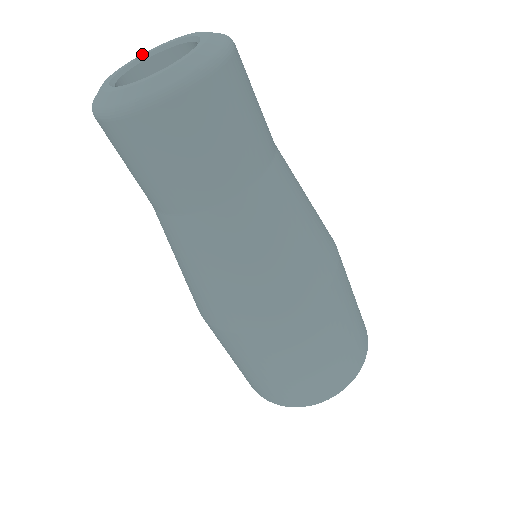
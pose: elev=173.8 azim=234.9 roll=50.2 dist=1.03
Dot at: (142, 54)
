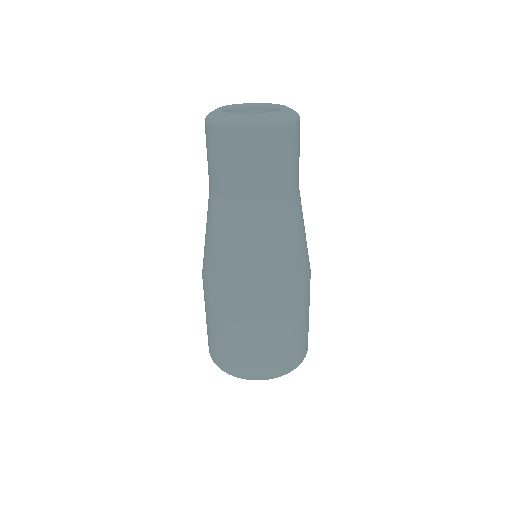
Dot at: (230, 105)
